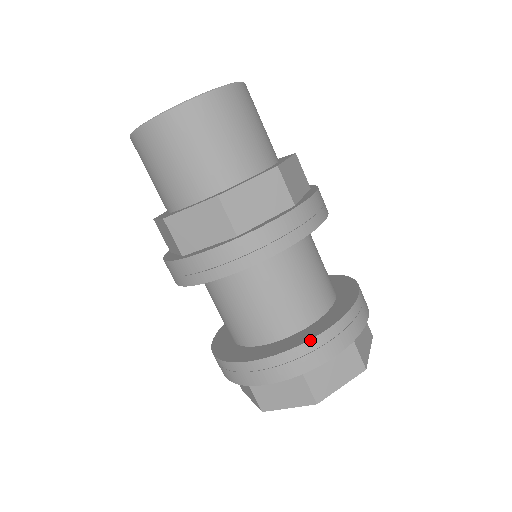
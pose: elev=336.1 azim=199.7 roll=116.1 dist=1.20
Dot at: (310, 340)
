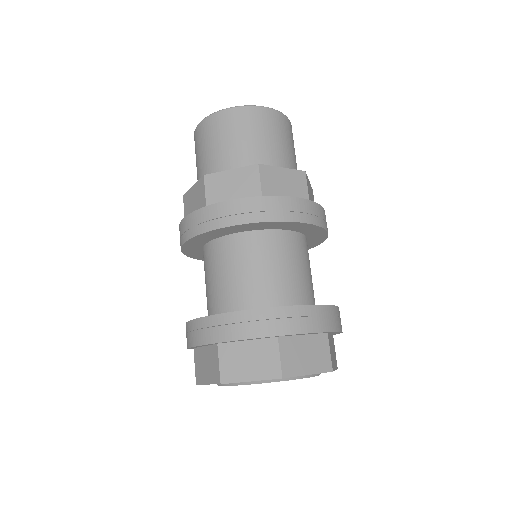
Dot at: (227, 313)
